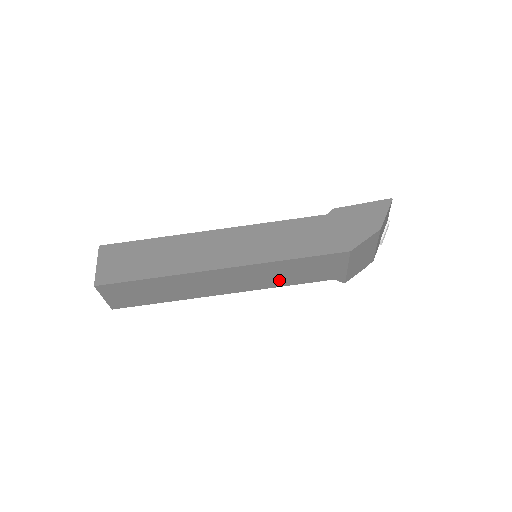
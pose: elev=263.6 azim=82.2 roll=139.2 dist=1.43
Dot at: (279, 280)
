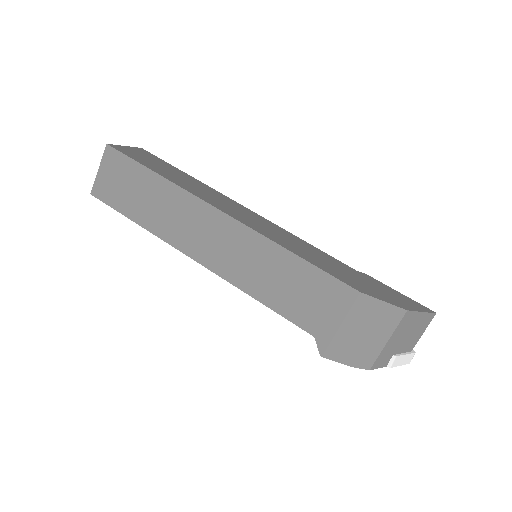
Dot at: (259, 283)
